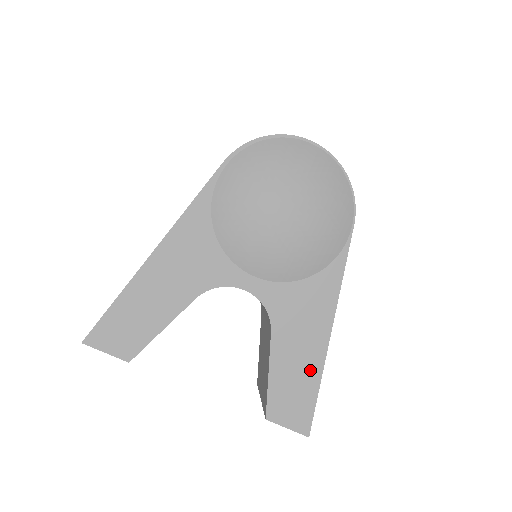
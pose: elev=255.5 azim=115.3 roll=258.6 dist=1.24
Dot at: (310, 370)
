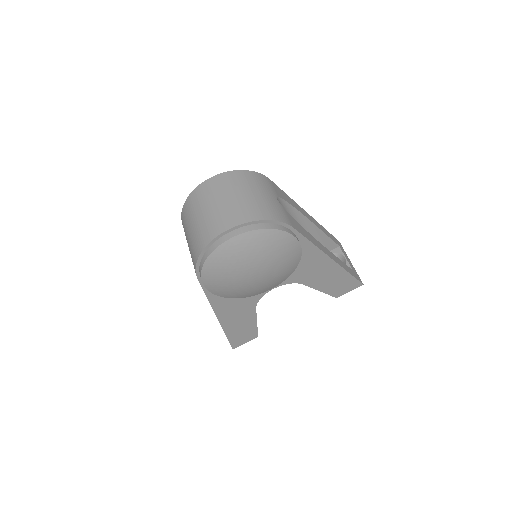
Dot at: (338, 275)
